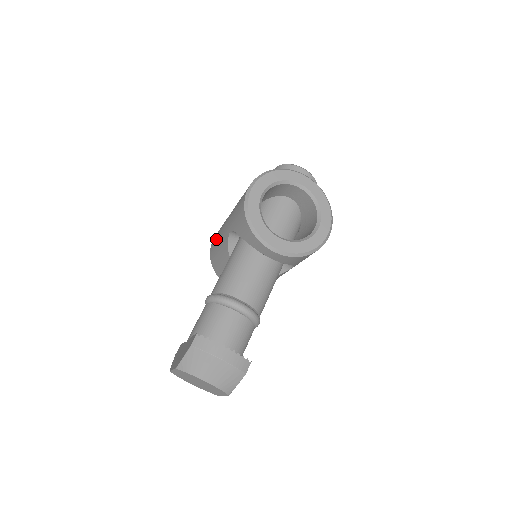
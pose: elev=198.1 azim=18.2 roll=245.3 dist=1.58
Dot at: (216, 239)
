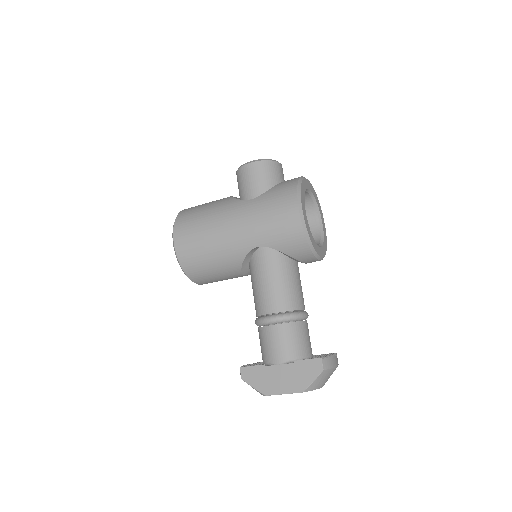
Dot at: (201, 247)
